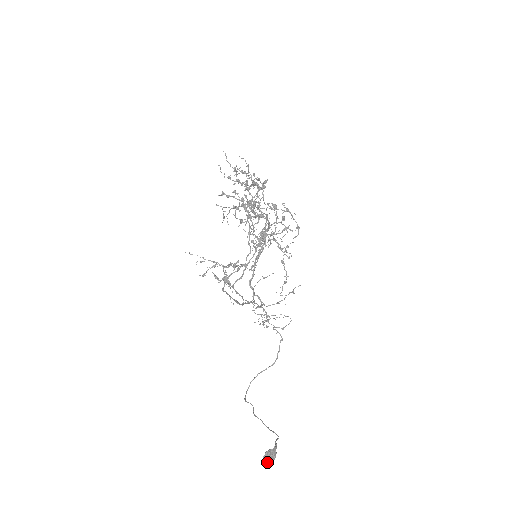
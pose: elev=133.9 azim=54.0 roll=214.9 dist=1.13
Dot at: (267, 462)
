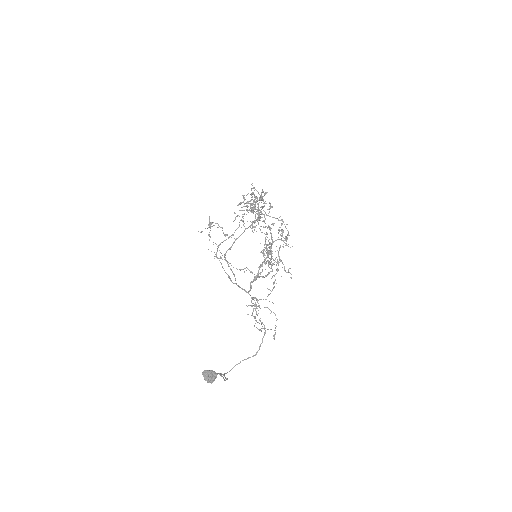
Dot at: (205, 378)
